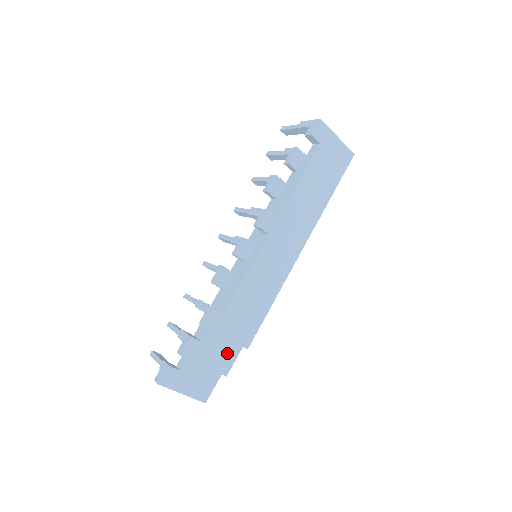
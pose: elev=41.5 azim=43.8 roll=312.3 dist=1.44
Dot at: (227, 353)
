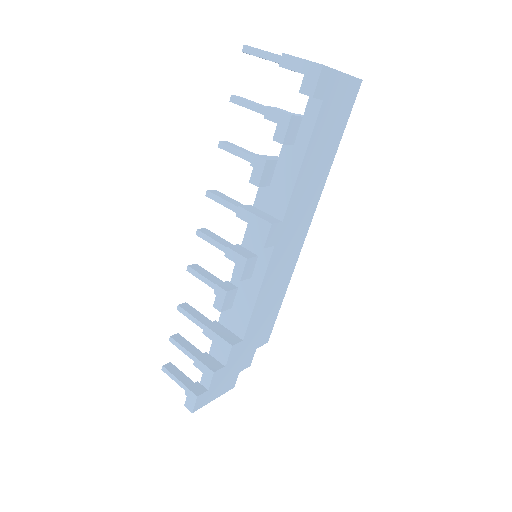
Dot at: occluded
